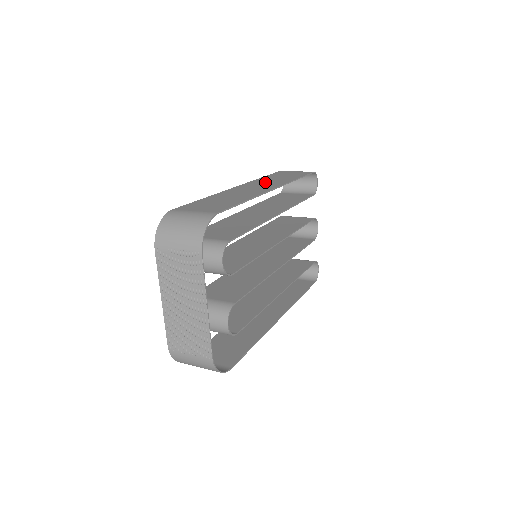
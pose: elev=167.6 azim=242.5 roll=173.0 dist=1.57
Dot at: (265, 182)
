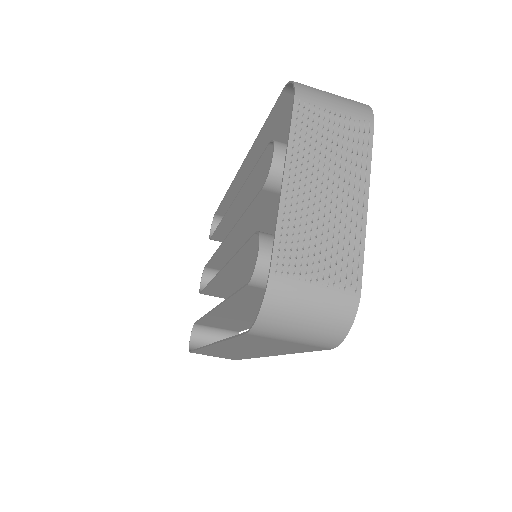
Dot at: occluded
